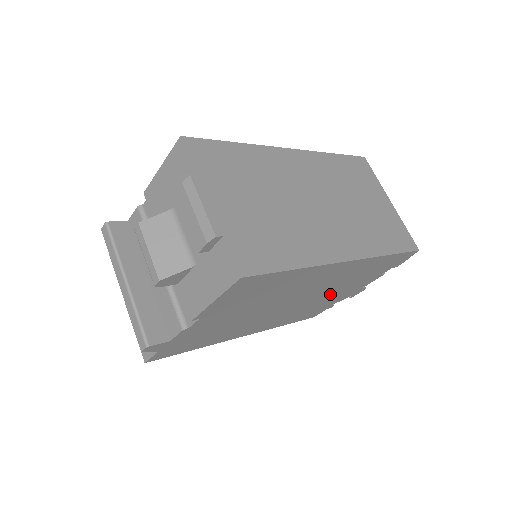
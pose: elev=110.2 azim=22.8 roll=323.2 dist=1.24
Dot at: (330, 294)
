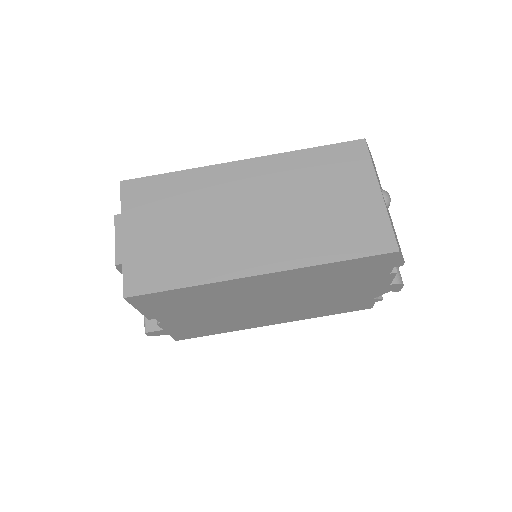
Dot at: (329, 293)
